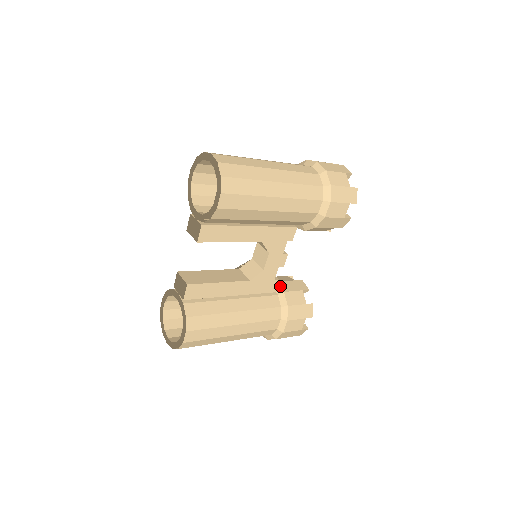
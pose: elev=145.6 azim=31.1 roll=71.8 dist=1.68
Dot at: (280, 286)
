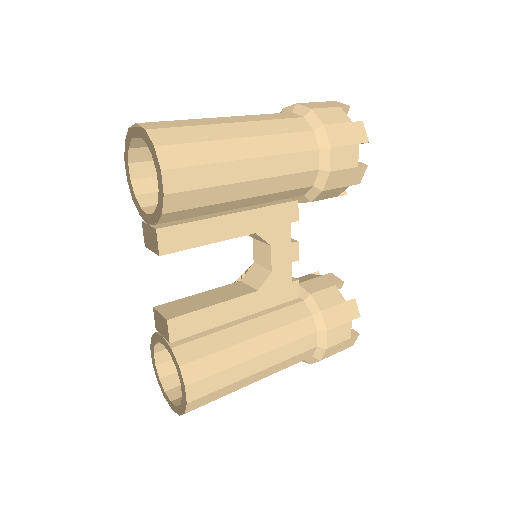
Dot at: (303, 288)
